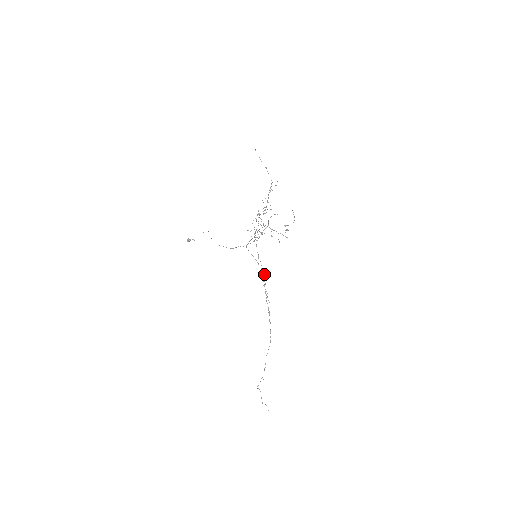
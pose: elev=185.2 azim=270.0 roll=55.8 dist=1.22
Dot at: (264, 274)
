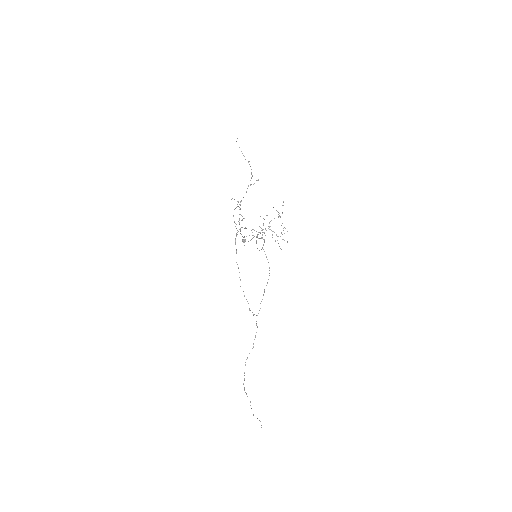
Dot at: occluded
